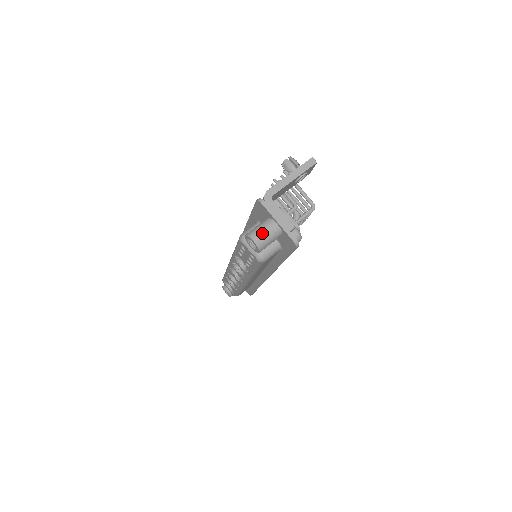
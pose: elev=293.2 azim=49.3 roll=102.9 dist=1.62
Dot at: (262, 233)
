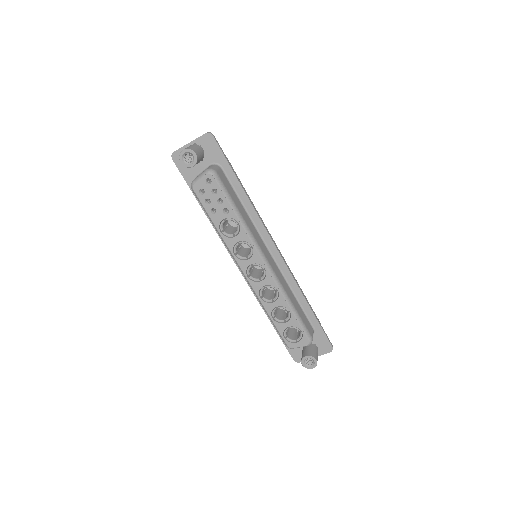
Dot at: (185, 148)
